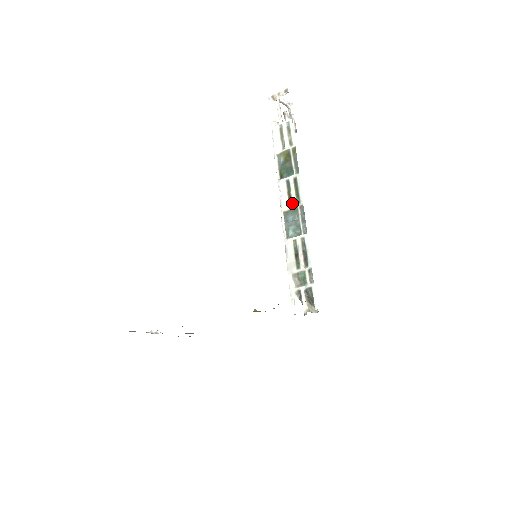
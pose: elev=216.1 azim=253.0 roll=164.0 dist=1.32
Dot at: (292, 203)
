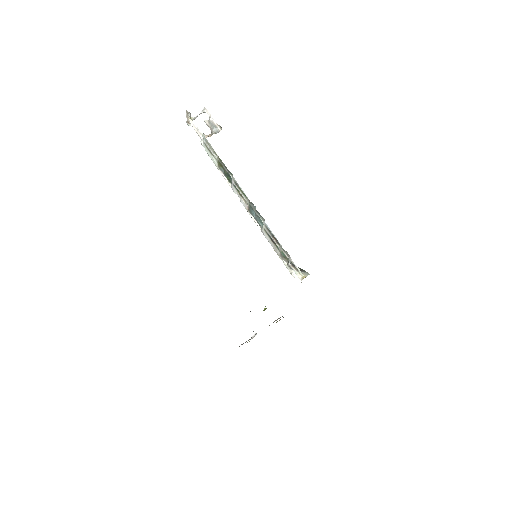
Dot at: (246, 201)
